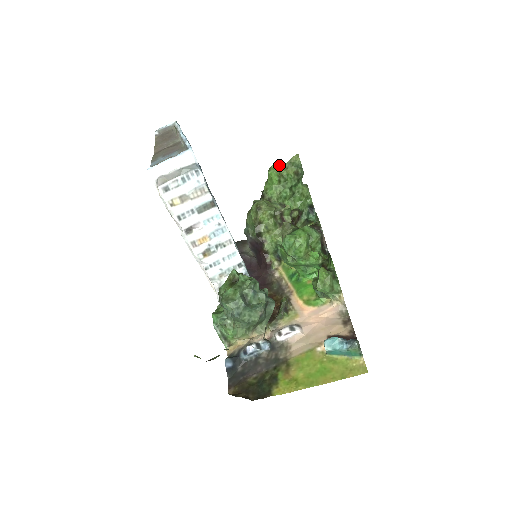
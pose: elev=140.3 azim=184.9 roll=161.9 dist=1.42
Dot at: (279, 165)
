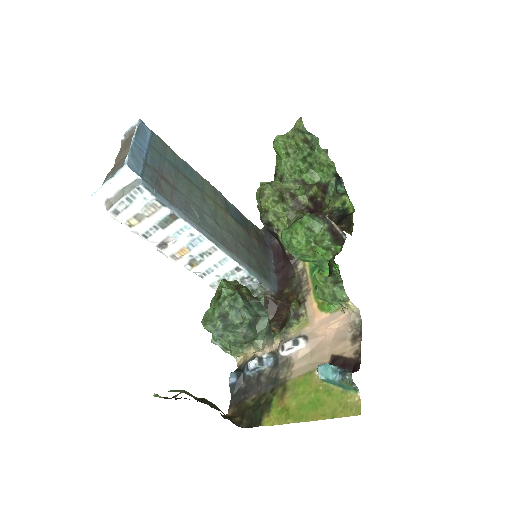
Dot at: (284, 134)
